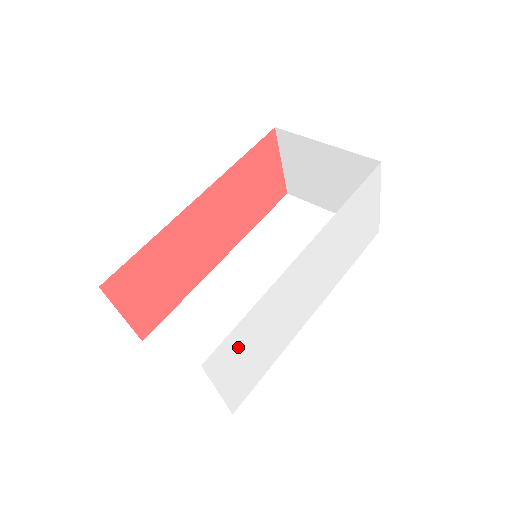
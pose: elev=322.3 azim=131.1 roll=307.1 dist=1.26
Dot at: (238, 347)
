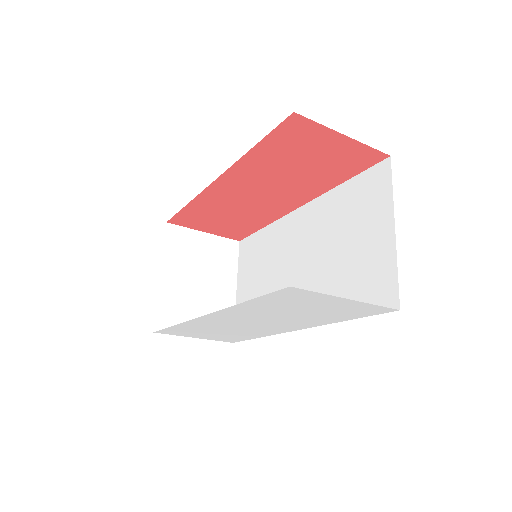
Dot at: (187, 331)
